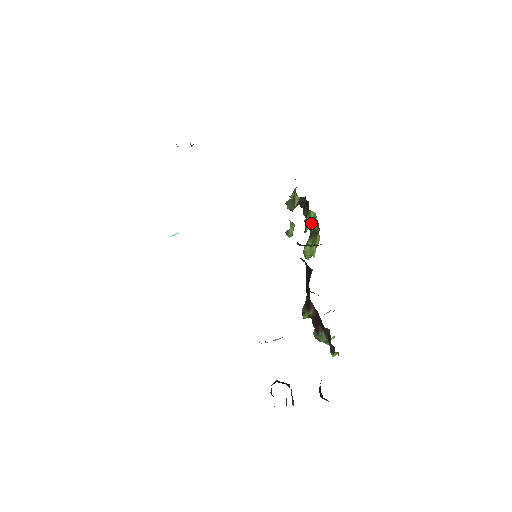
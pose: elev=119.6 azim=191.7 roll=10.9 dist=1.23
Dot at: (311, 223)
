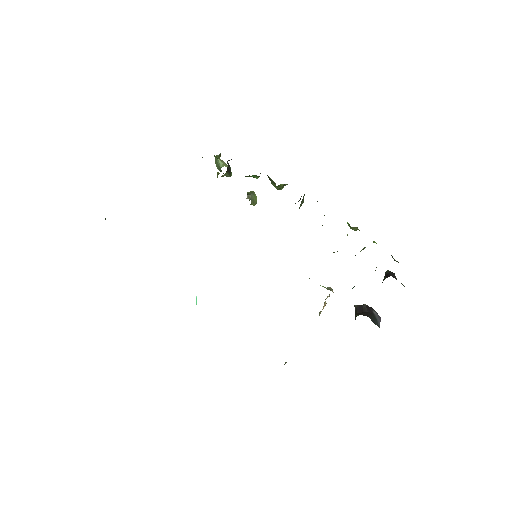
Dot at: (258, 177)
